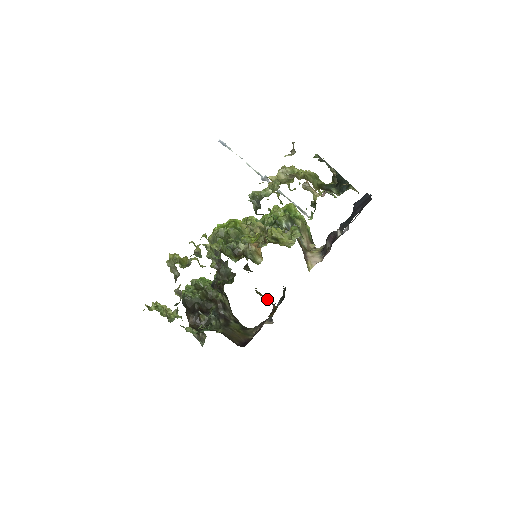
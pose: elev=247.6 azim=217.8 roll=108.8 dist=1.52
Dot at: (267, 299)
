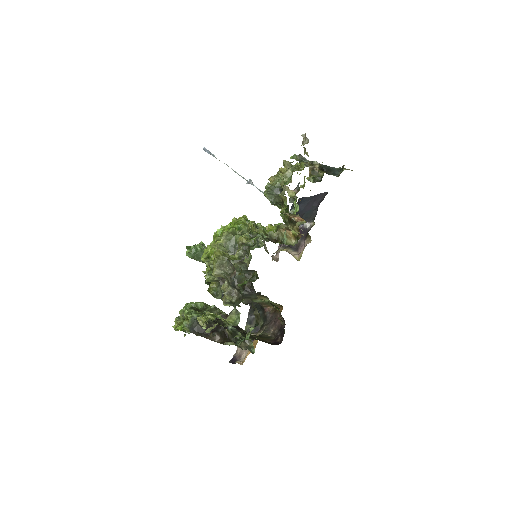
Dot at: (267, 300)
